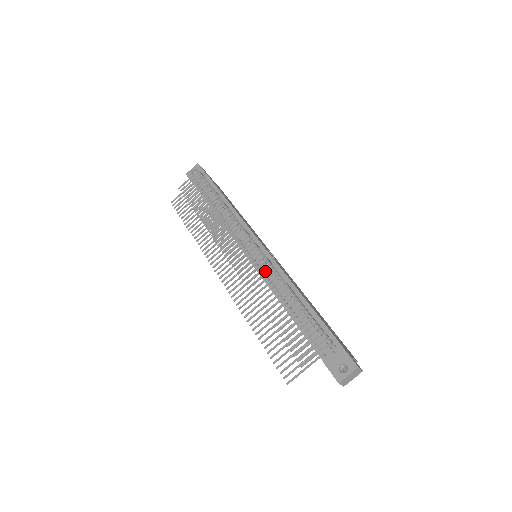
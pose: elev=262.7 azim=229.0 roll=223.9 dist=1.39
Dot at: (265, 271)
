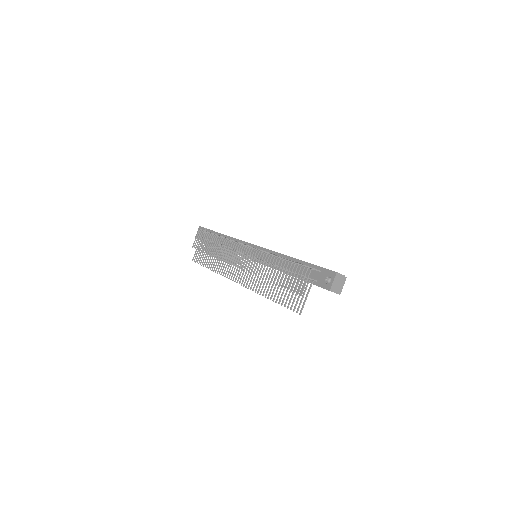
Dot at: occluded
